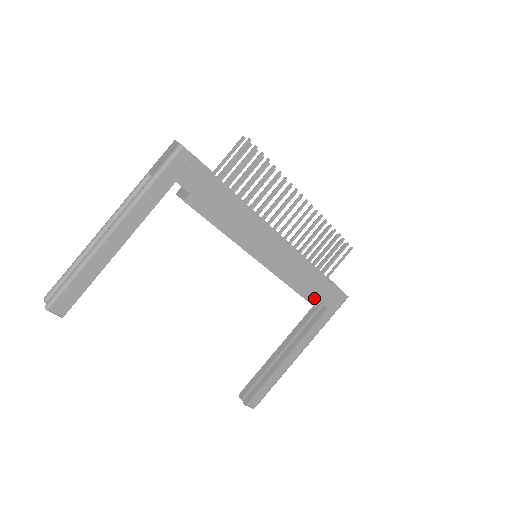
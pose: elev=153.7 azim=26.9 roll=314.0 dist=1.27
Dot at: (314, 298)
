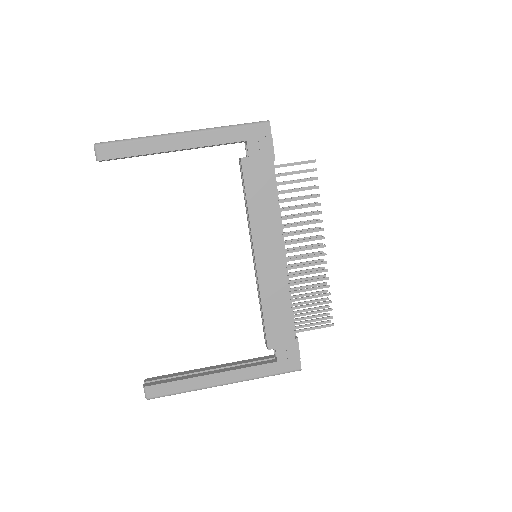
Dot at: (273, 338)
